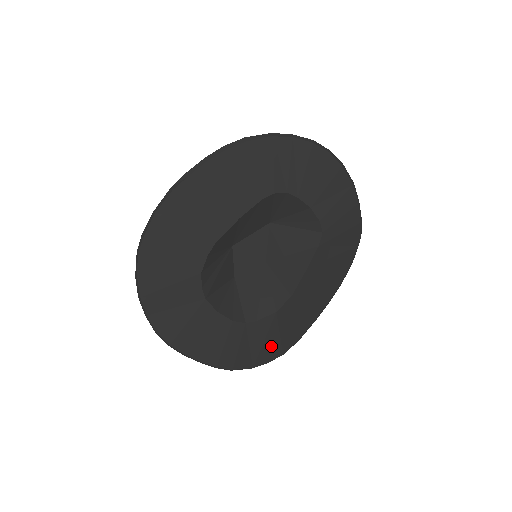
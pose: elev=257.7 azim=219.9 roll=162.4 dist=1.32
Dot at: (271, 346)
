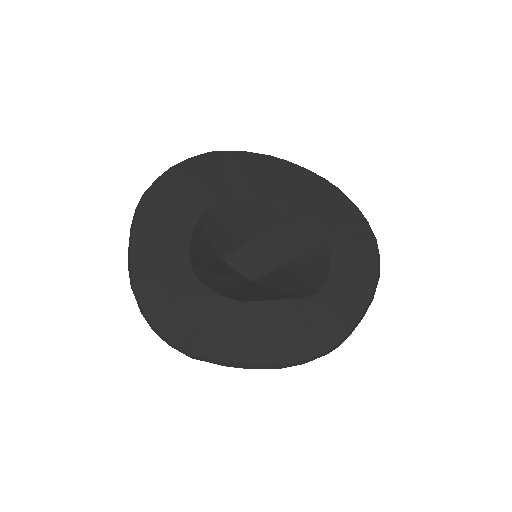
Dot at: (177, 318)
